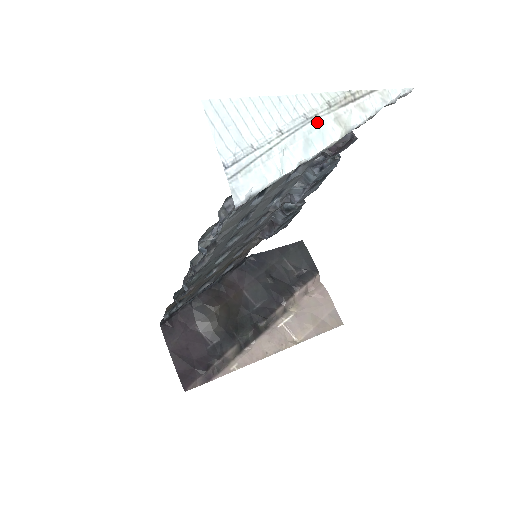
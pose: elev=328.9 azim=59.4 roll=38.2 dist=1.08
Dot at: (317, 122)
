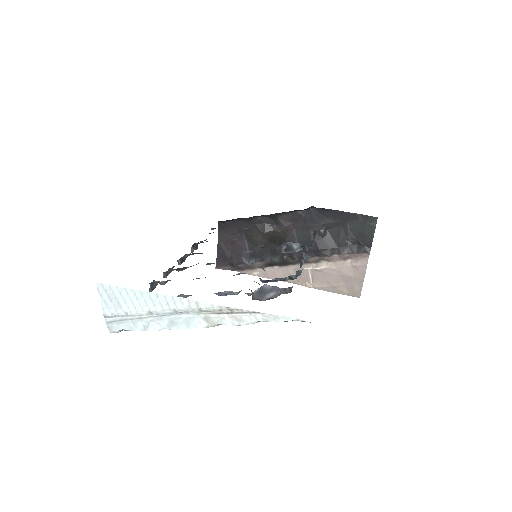
Dot at: (186, 315)
